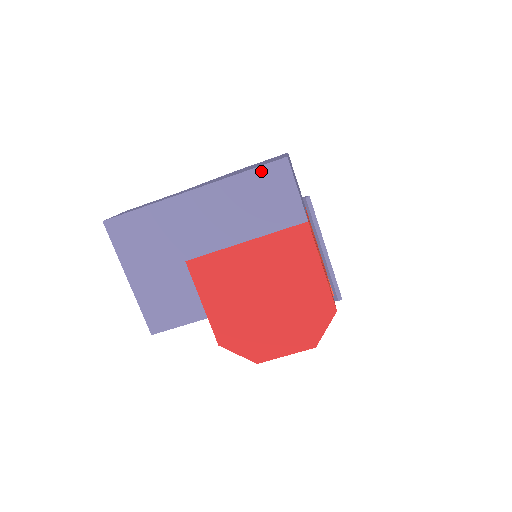
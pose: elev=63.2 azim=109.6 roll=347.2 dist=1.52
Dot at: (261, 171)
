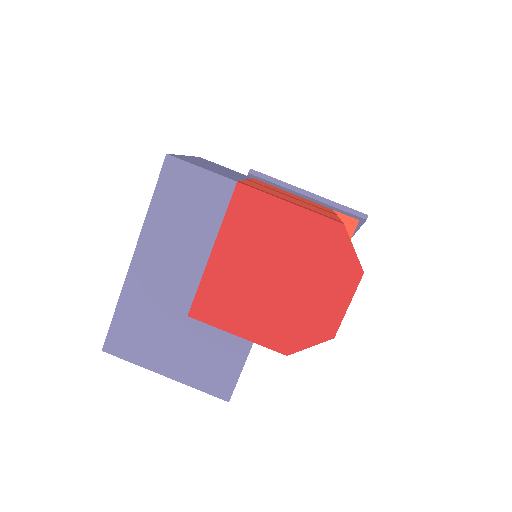
Dot at: (161, 186)
